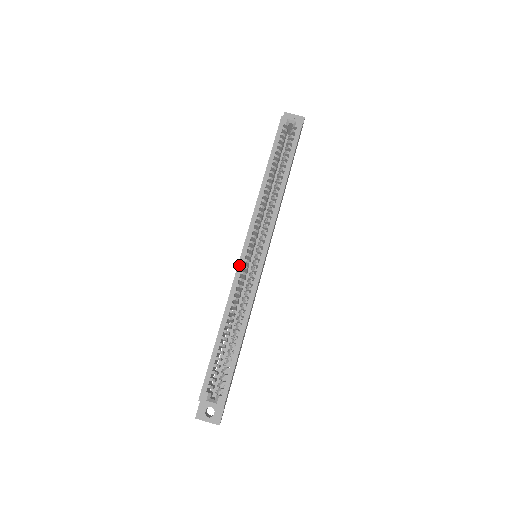
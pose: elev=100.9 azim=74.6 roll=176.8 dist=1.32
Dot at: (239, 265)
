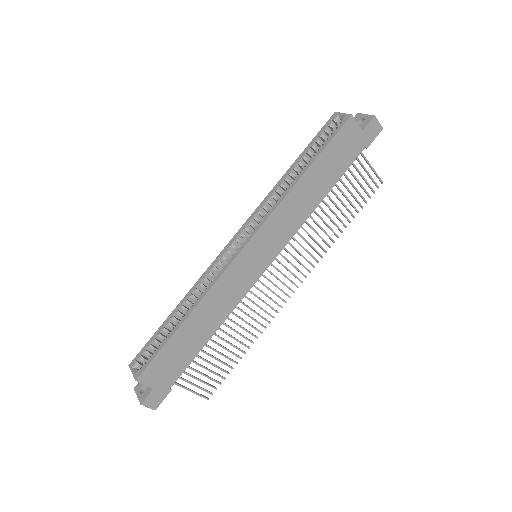
Dot at: (220, 254)
